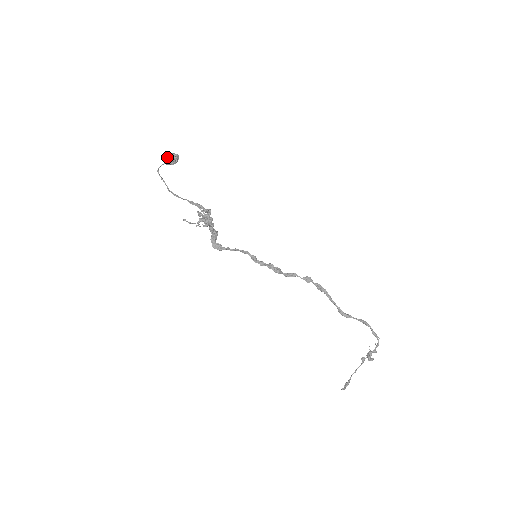
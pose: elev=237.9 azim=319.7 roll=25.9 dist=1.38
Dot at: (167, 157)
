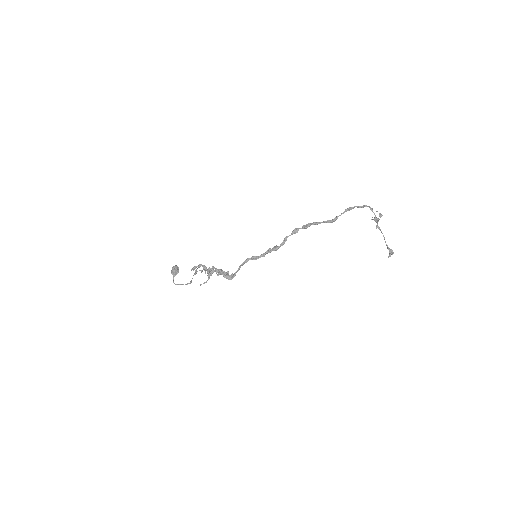
Dot at: (171, 273)
